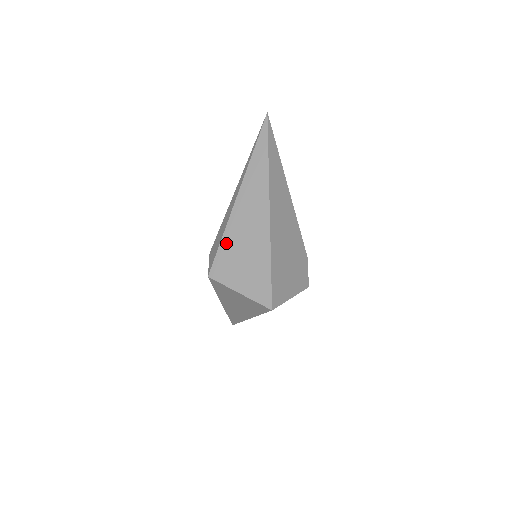
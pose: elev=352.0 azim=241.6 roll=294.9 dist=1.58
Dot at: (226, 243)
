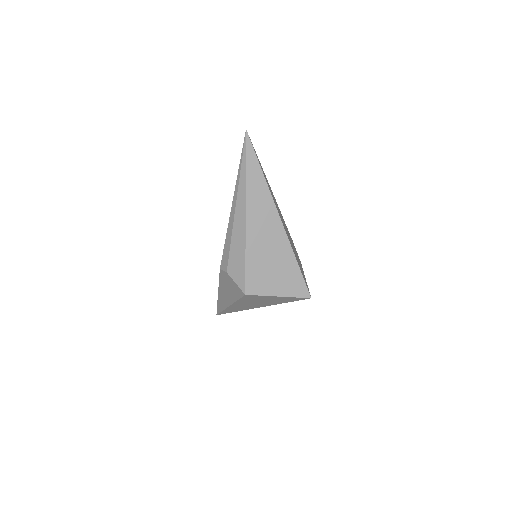
Dot at: (251, 260)
